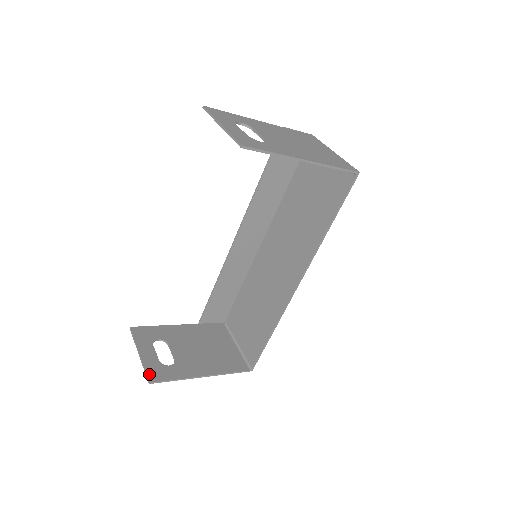
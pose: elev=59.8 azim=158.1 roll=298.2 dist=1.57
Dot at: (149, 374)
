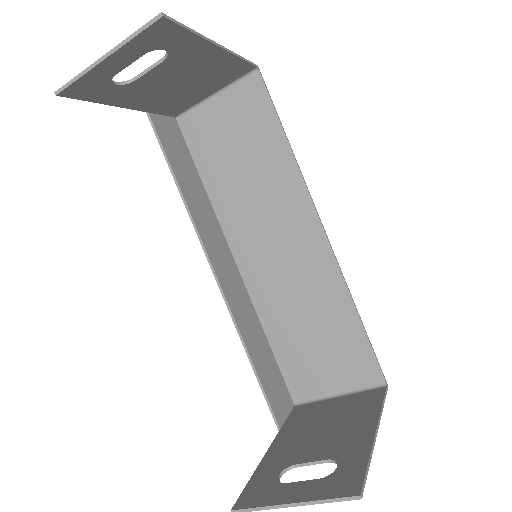
Dot at: (341, 494)
